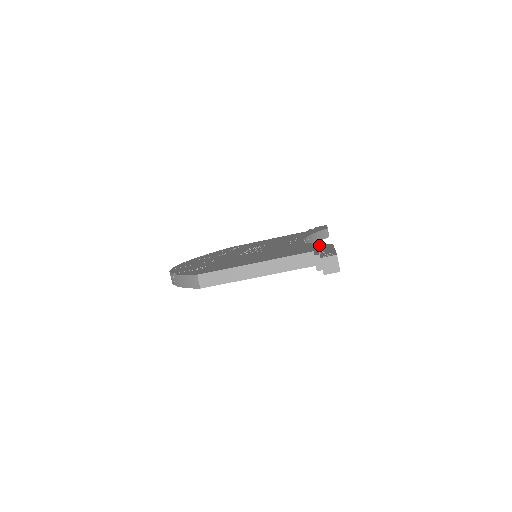
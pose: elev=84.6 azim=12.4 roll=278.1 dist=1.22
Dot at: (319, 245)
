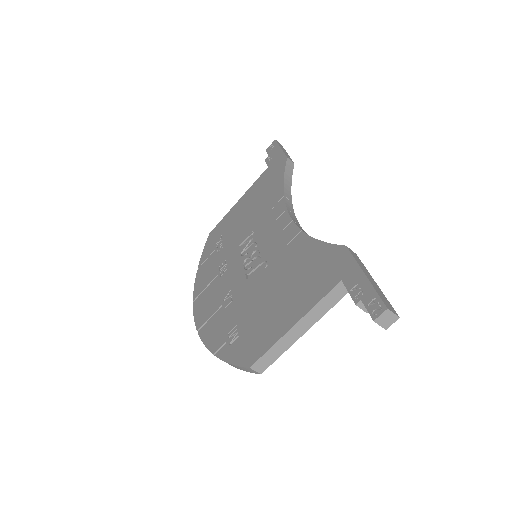
Dot at: (331, 251)
